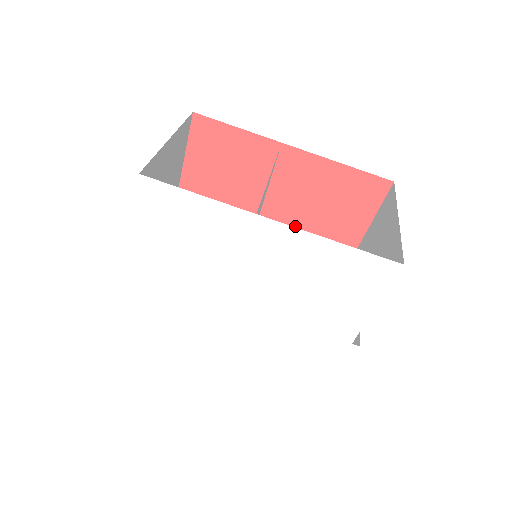
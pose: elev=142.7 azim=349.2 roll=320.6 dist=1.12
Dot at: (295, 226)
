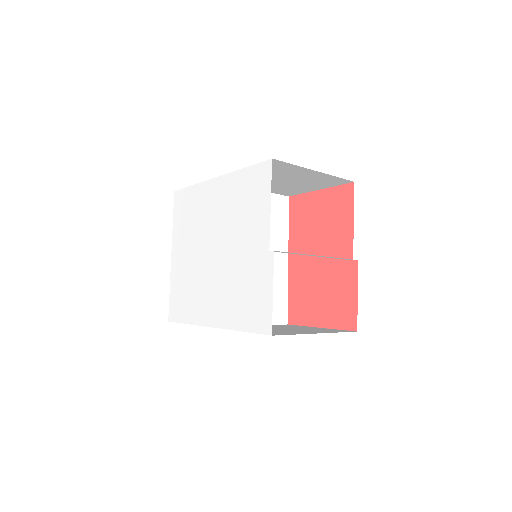
Dot at: (310, 256)
